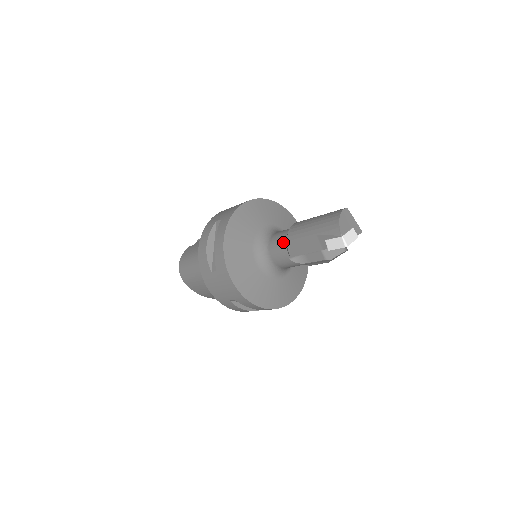
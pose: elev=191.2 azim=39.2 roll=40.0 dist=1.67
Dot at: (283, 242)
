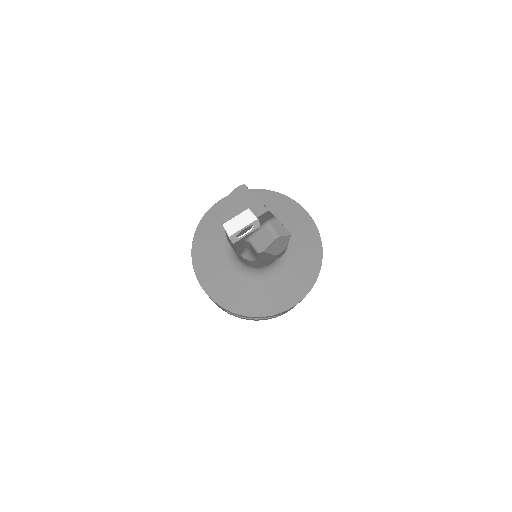
Dot at: occluded
